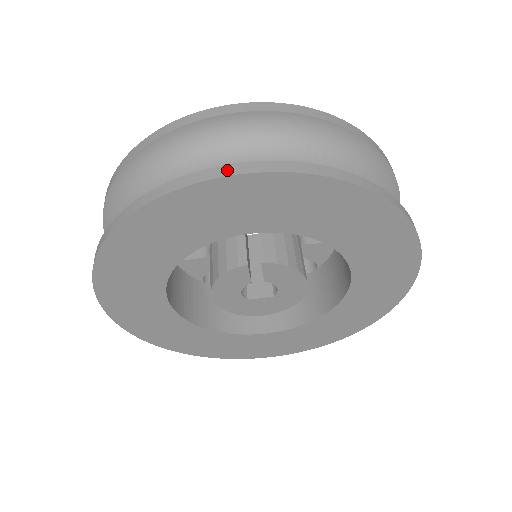
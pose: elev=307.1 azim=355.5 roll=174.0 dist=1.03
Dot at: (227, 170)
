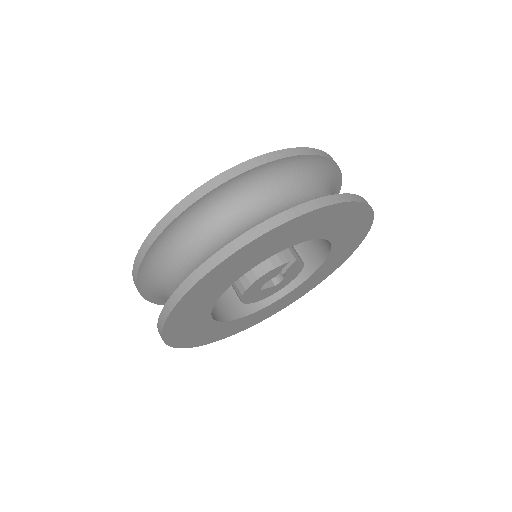
Dot at: (338, 198)
